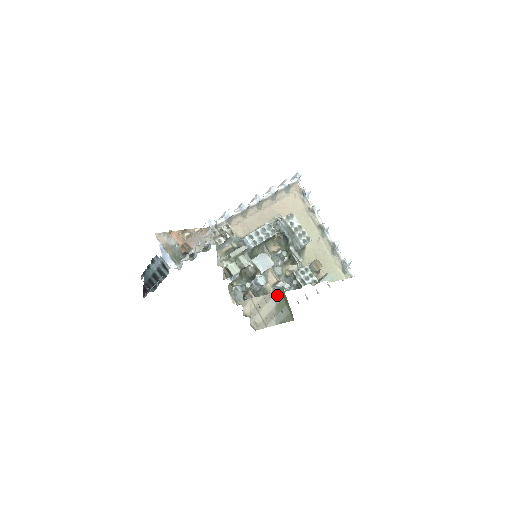
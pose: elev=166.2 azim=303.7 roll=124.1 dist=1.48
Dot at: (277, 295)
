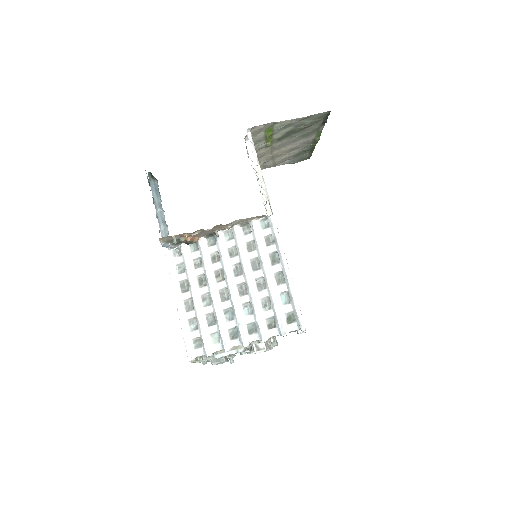
Dot at: (305, 147)
